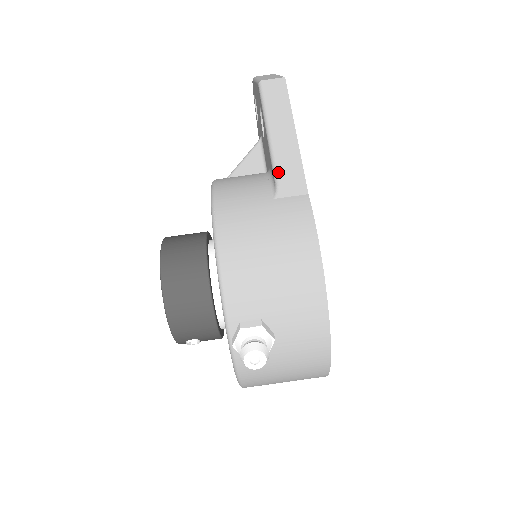
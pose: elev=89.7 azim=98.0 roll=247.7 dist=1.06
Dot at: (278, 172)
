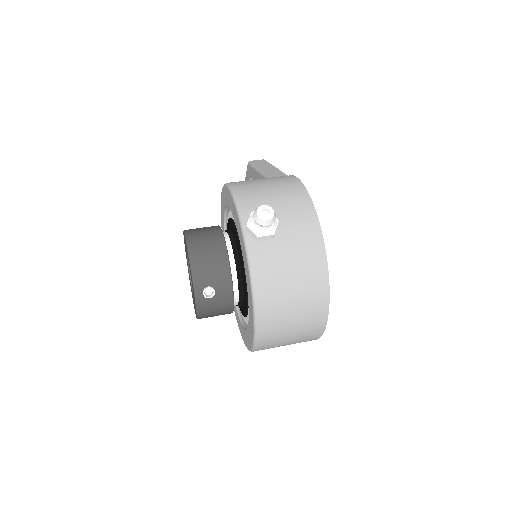
Dot at: (267, 174)
